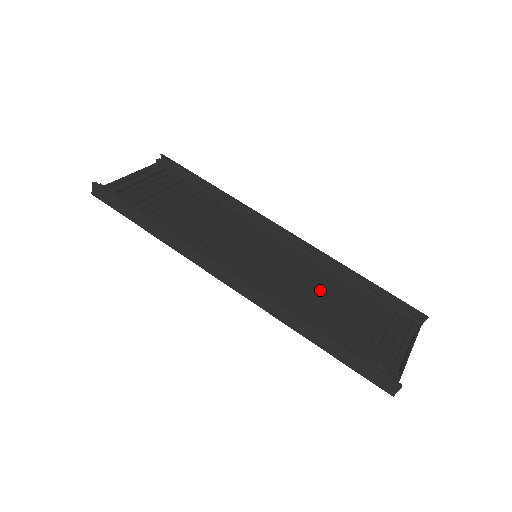
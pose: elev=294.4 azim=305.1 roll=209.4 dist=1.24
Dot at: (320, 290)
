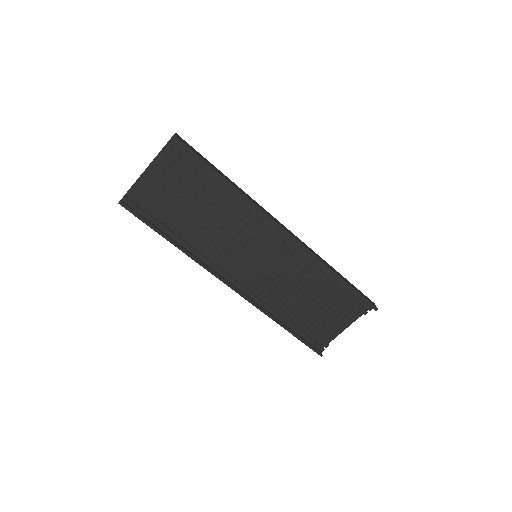
Dot at: occluded
